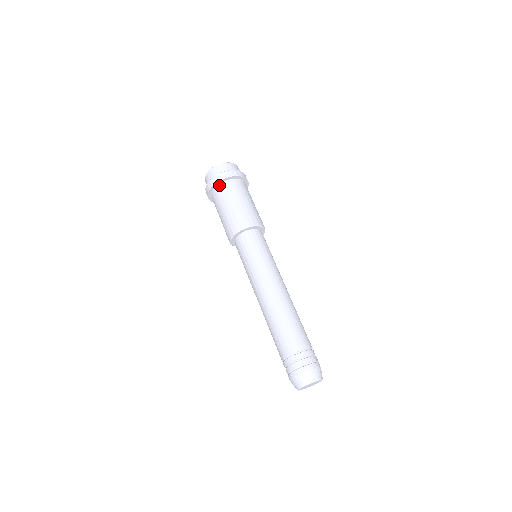
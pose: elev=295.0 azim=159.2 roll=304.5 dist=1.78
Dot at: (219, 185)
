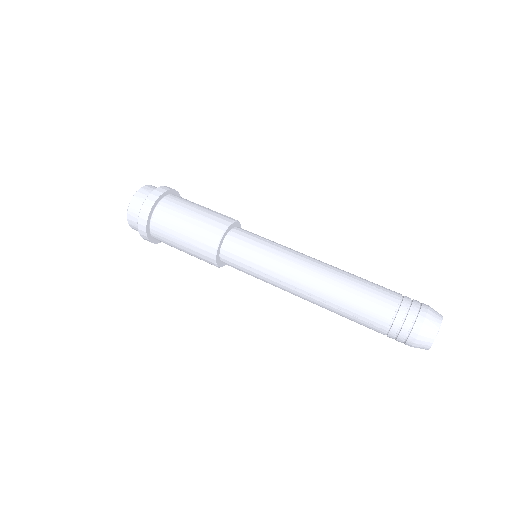
Dot at: (152, 219)
